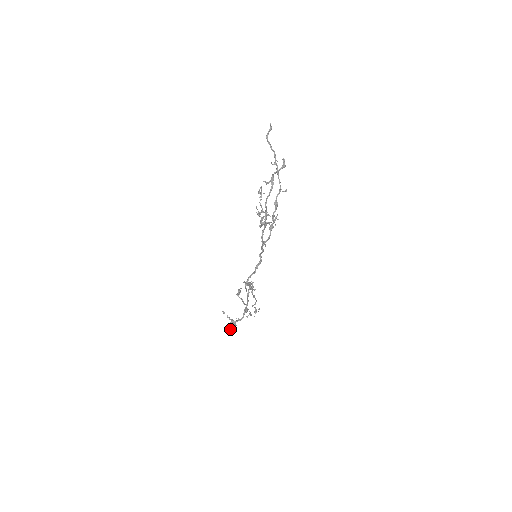
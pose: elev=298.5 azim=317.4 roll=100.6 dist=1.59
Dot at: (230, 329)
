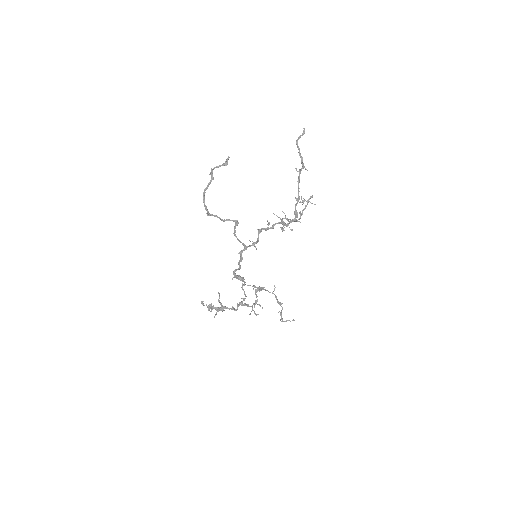
Dot at: (208, 308)
